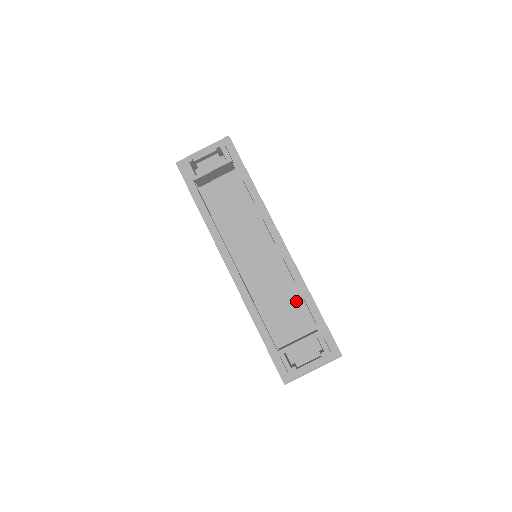
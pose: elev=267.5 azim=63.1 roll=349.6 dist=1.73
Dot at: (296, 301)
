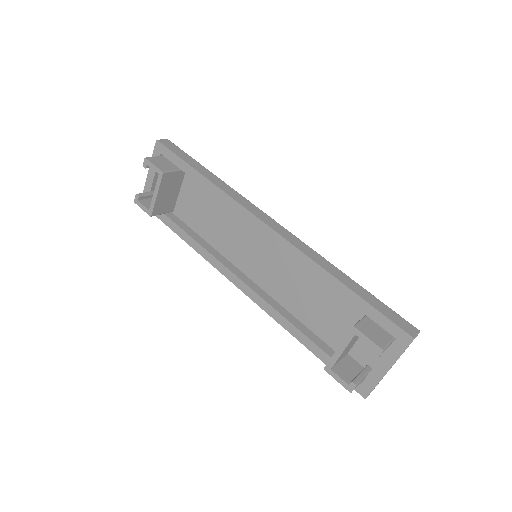
Dot at: (326, 287)
